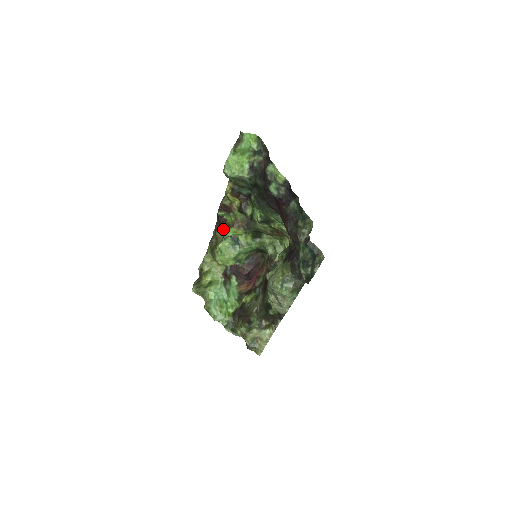
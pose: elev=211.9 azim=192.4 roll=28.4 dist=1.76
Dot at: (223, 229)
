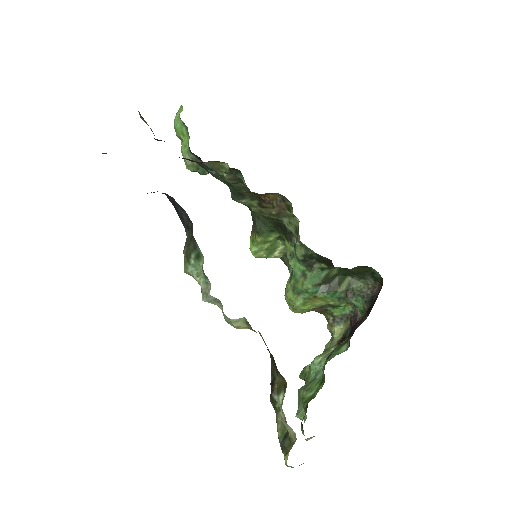
Dot at: occluded
